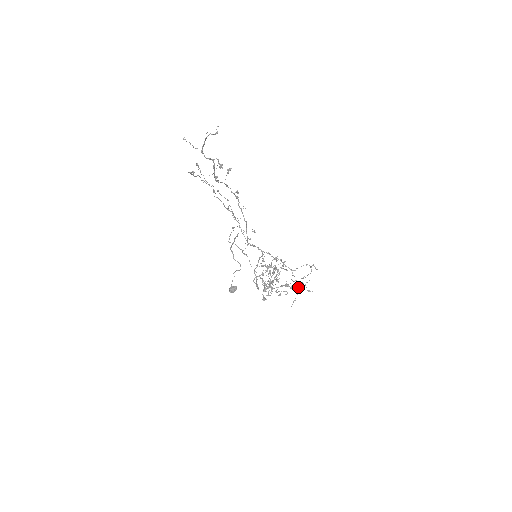
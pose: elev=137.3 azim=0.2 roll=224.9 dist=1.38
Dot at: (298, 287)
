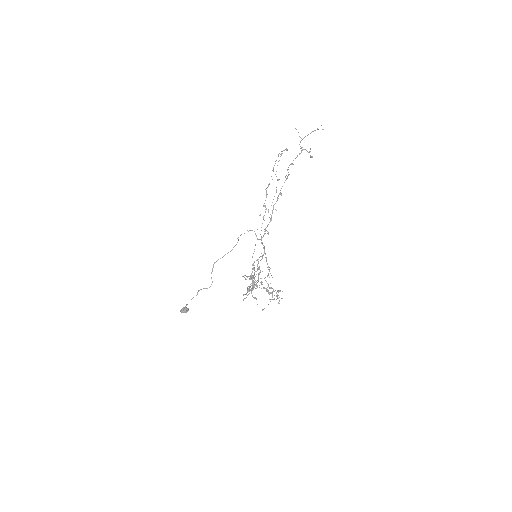
Dot at: occluded
